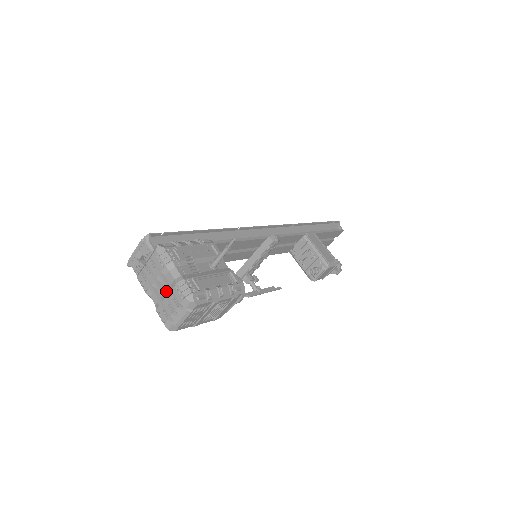
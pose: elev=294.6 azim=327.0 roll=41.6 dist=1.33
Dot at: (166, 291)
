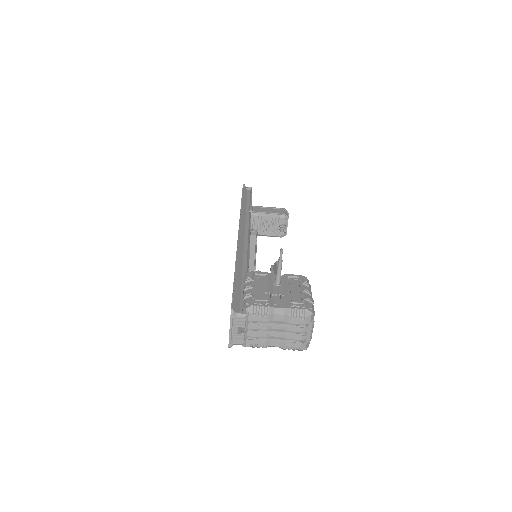
Dot at: (283, 329)
